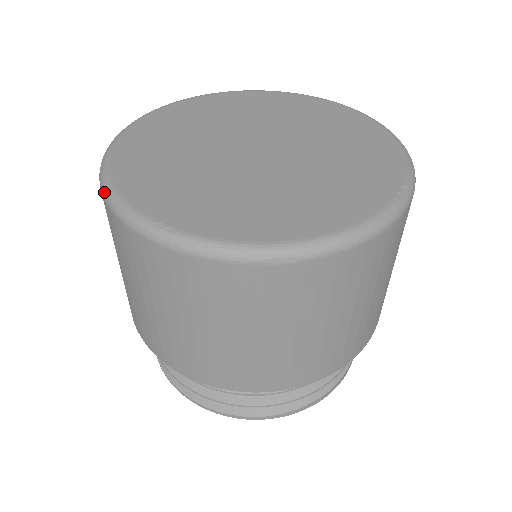
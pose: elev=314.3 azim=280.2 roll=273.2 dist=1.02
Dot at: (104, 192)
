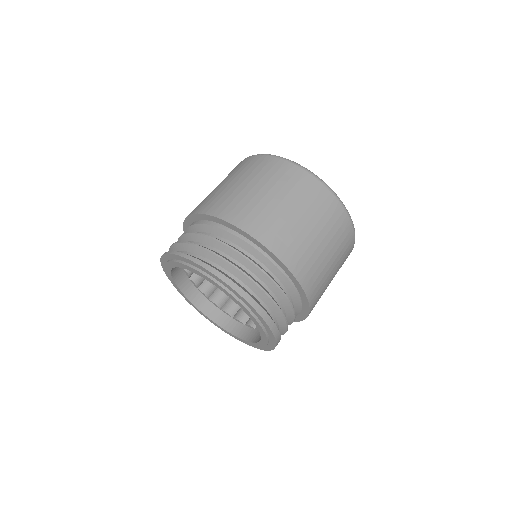
Dot at: occluded
